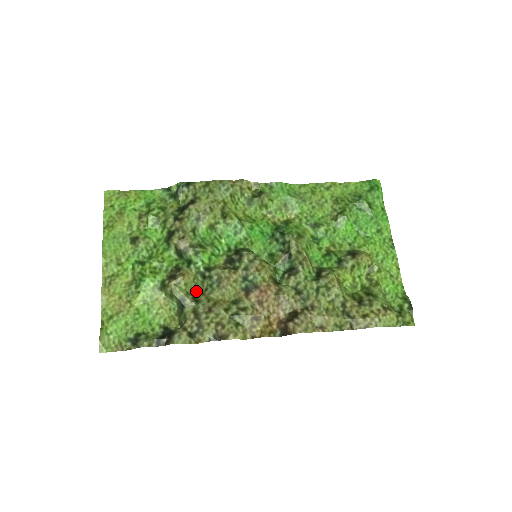
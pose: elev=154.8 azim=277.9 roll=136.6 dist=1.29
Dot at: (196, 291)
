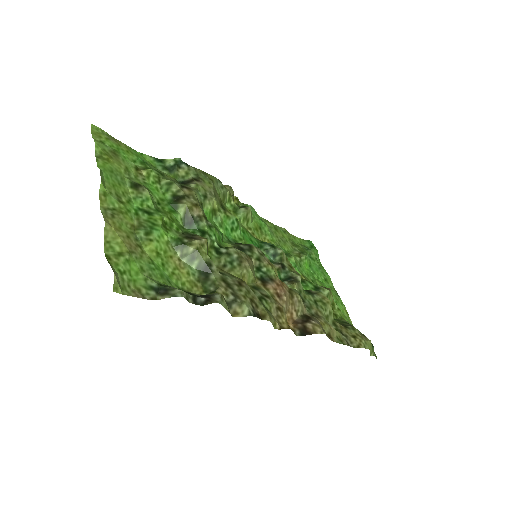
Dot at: occluded
